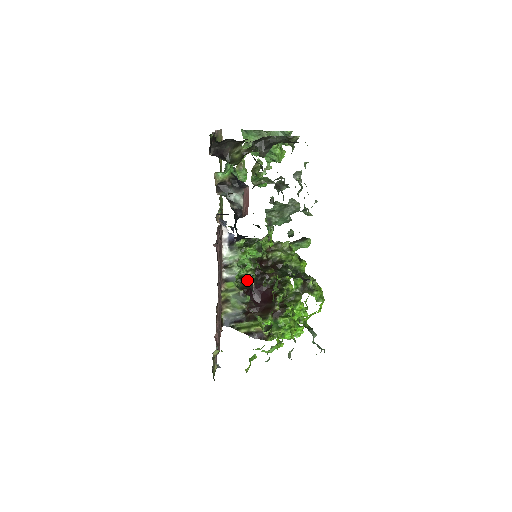
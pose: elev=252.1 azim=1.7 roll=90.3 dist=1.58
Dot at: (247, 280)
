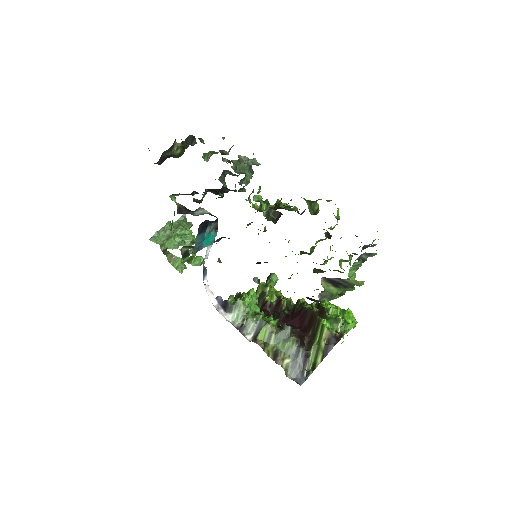
Dot at: (273, 213)
